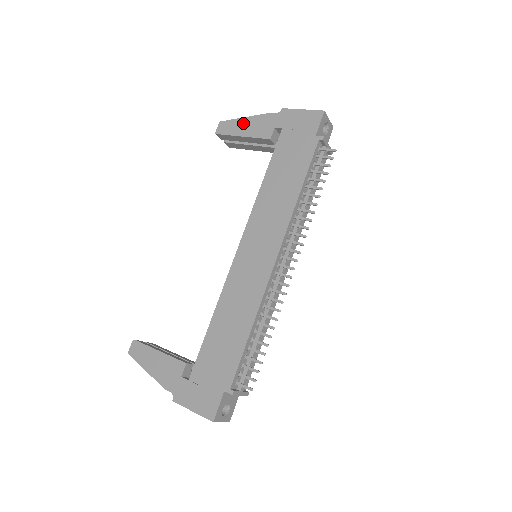
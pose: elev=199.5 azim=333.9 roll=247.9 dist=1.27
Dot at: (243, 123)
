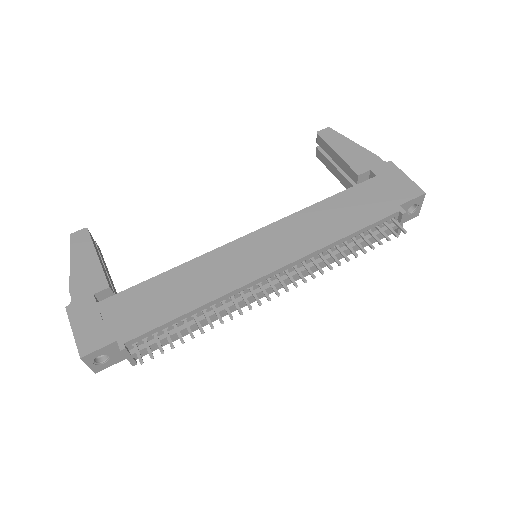
Dot at: (347, 144)
